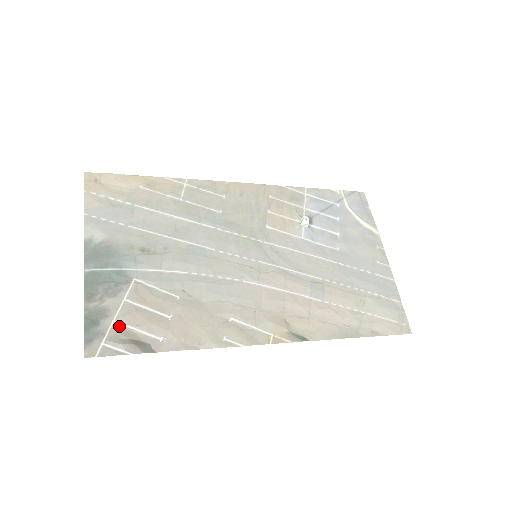
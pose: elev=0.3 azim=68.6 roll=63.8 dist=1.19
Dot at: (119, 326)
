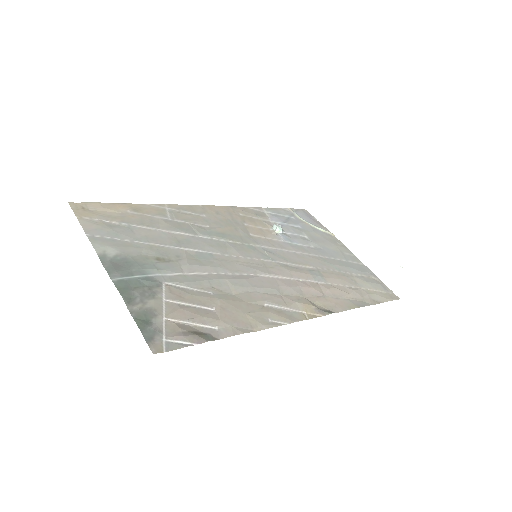
Dot at: (172, 322)
